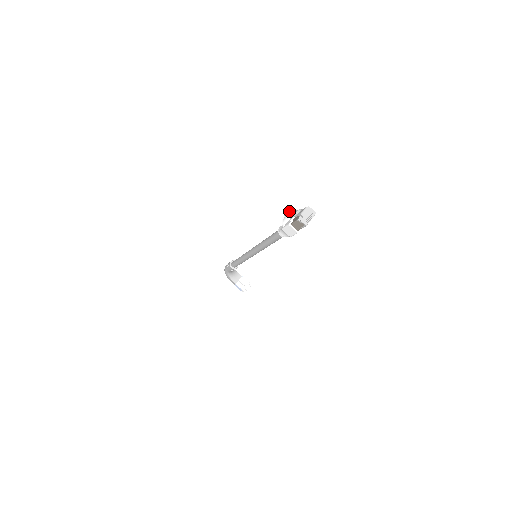
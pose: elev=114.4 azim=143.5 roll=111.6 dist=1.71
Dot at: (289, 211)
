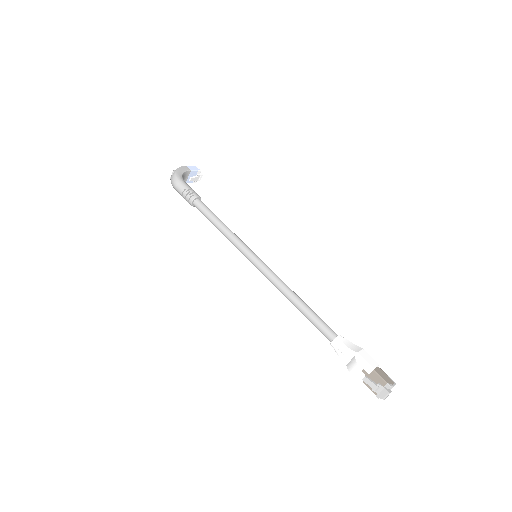
Dot at: (360, 370)
